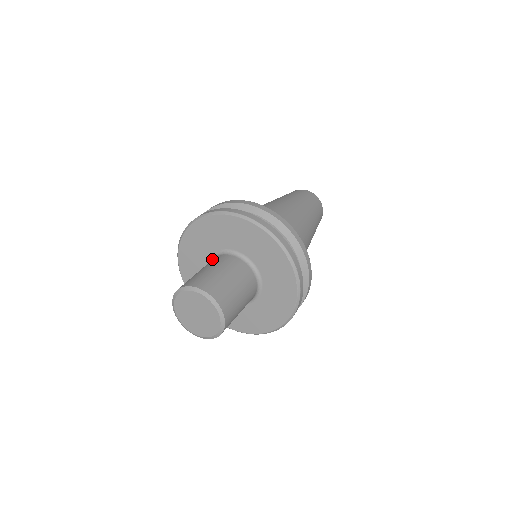
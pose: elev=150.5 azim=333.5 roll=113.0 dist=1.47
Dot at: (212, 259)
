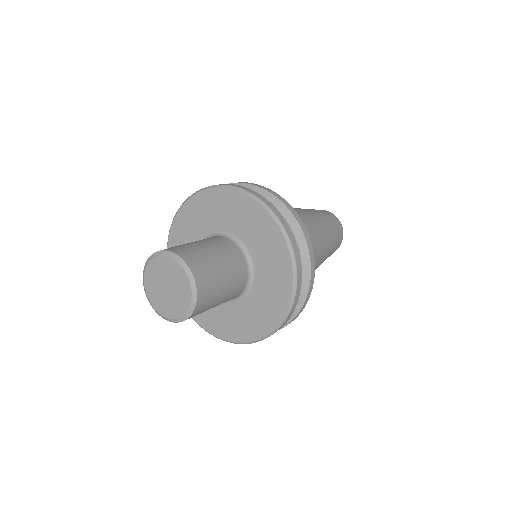
Dot at: occluded
